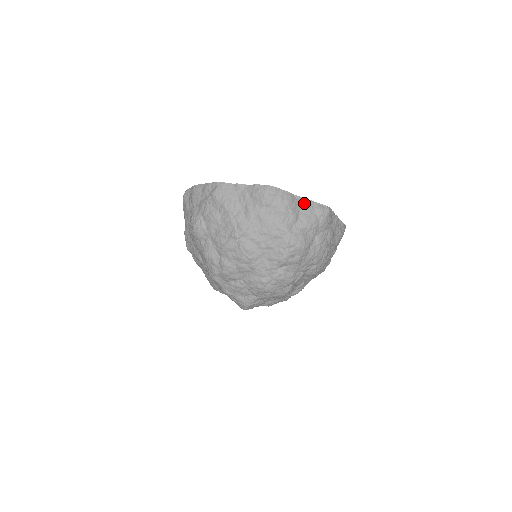
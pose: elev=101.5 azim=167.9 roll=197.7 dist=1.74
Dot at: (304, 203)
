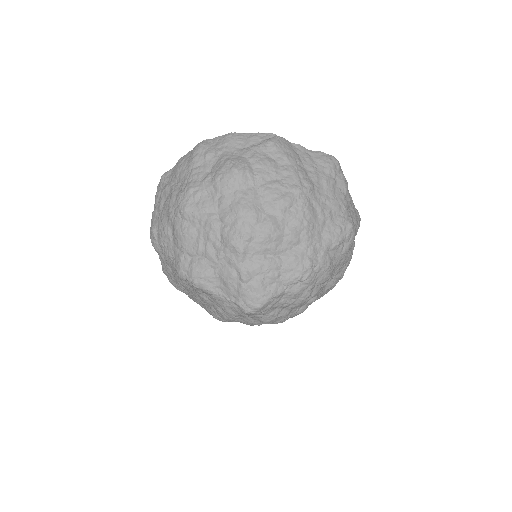
Dot at: occluded
